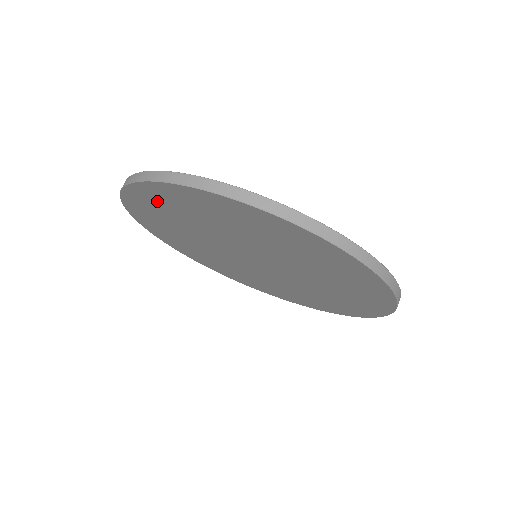
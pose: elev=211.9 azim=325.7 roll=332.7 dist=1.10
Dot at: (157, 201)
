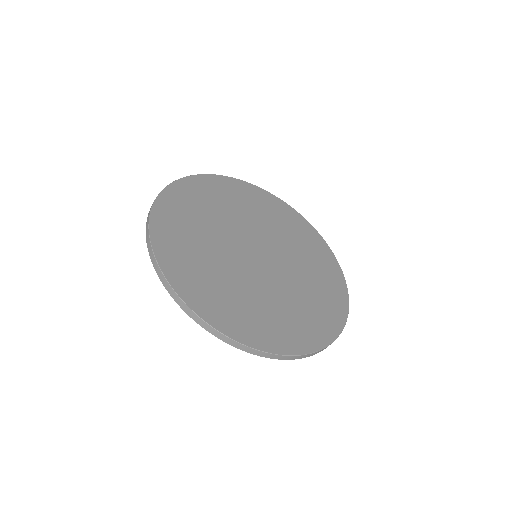
Dot at: occluded
